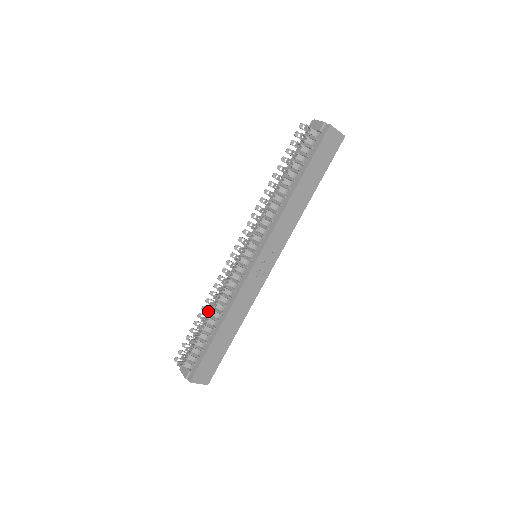
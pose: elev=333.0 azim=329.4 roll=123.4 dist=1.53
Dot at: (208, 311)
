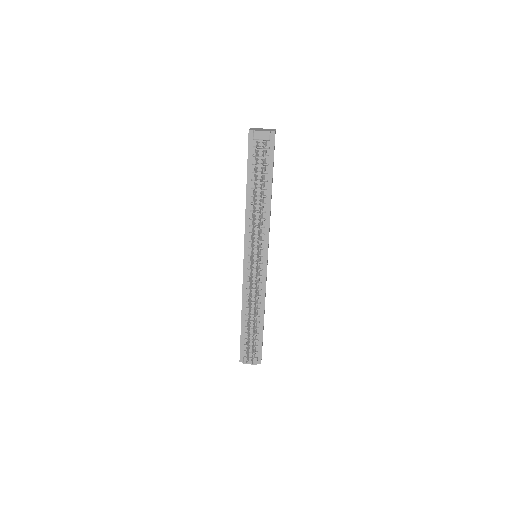
Dot at: occluded
